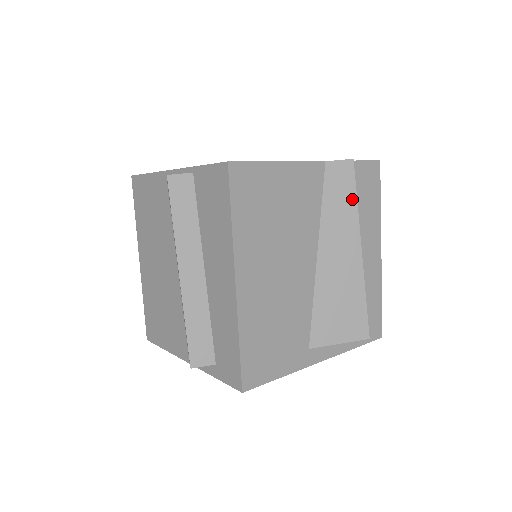
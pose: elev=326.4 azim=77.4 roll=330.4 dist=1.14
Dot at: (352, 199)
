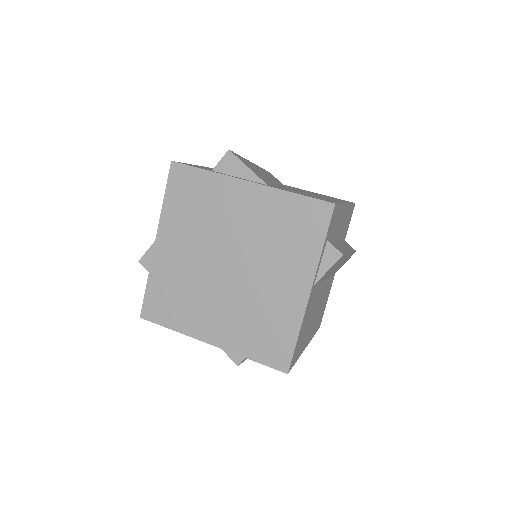
Dot at: occluded
